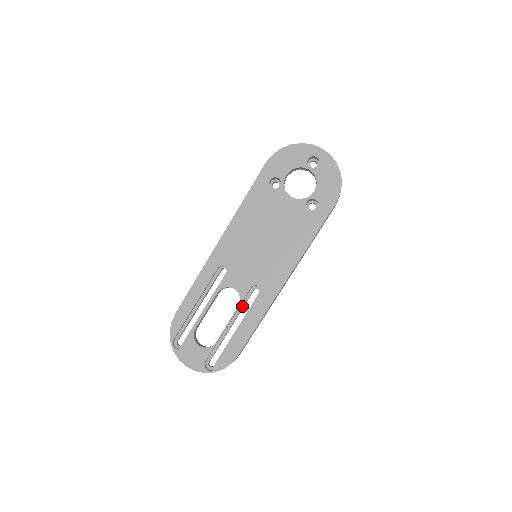
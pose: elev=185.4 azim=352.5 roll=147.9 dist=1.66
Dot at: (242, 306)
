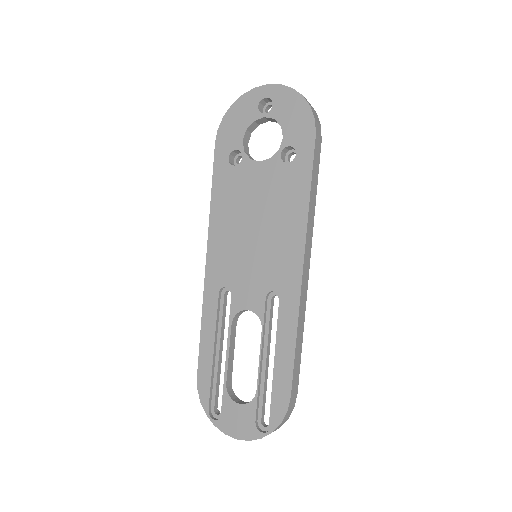
Dot at: (267, 327)
